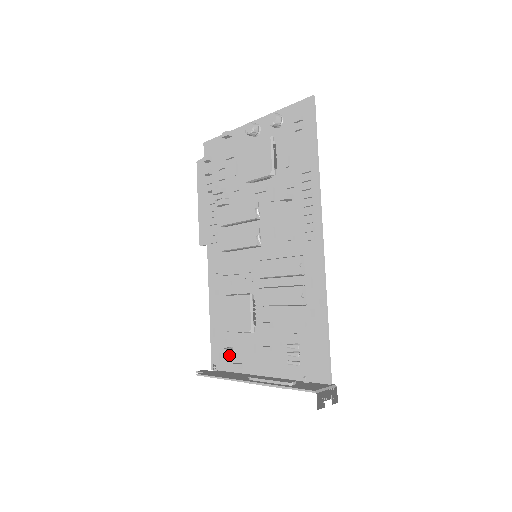
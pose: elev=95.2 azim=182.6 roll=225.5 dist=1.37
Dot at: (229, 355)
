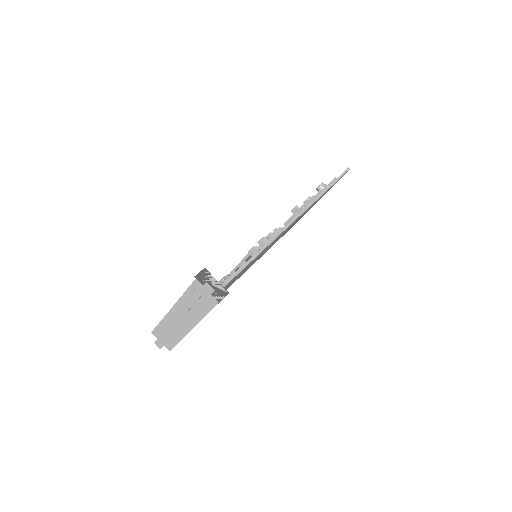
Dot at: occluded
